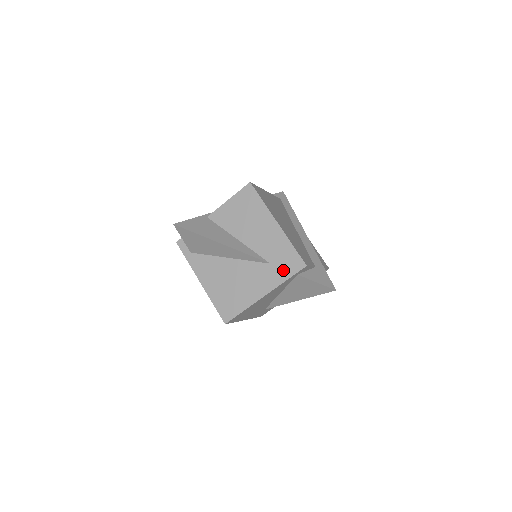
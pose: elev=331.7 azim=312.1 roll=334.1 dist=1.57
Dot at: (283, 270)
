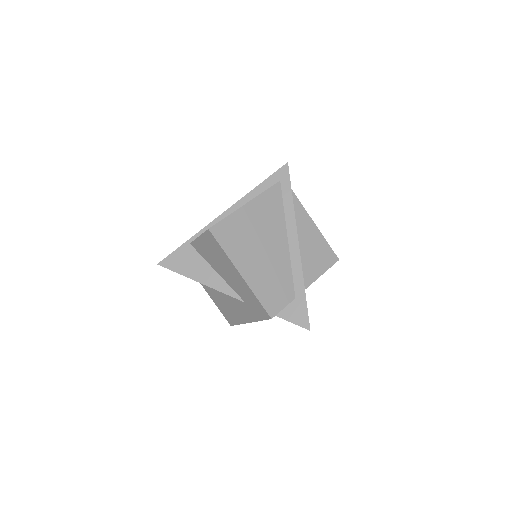
Dot at: (256, 313)
